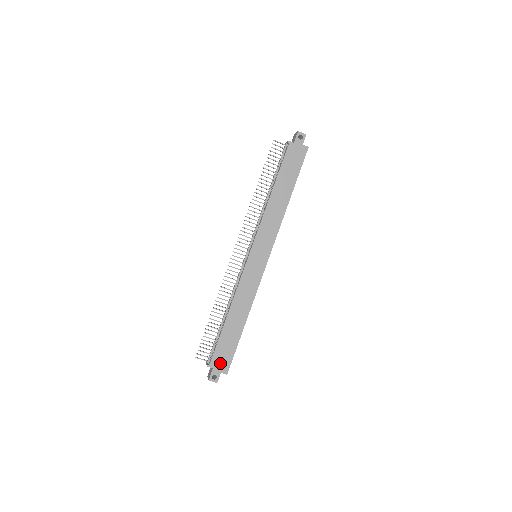
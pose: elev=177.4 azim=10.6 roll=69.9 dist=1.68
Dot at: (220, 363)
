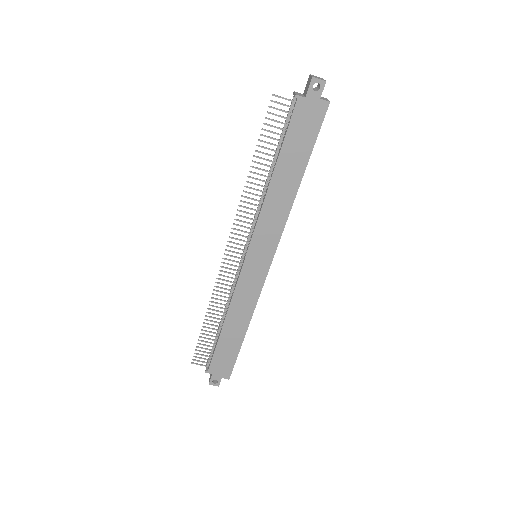
Dot at: (220, 369)
